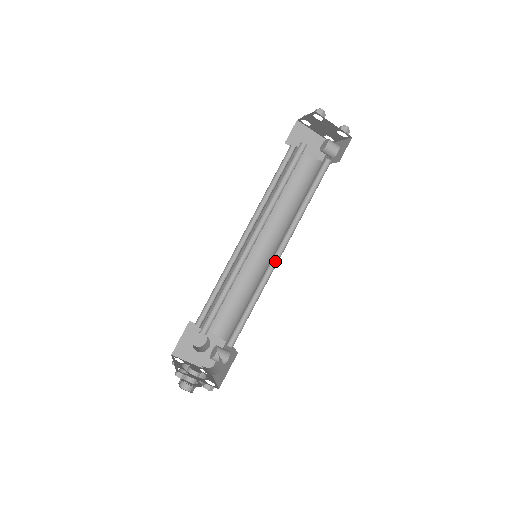
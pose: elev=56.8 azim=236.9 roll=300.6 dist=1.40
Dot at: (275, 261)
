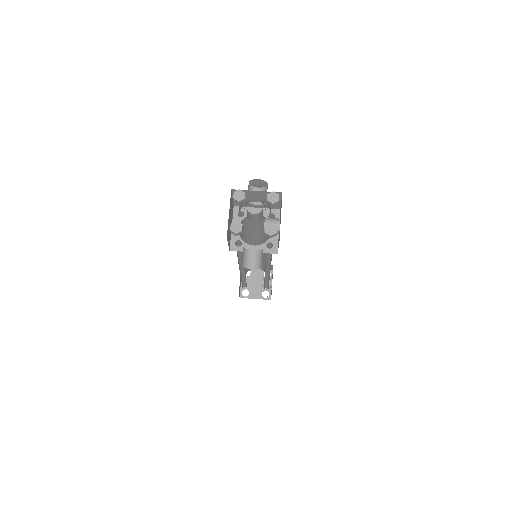
Dot at: occluded
